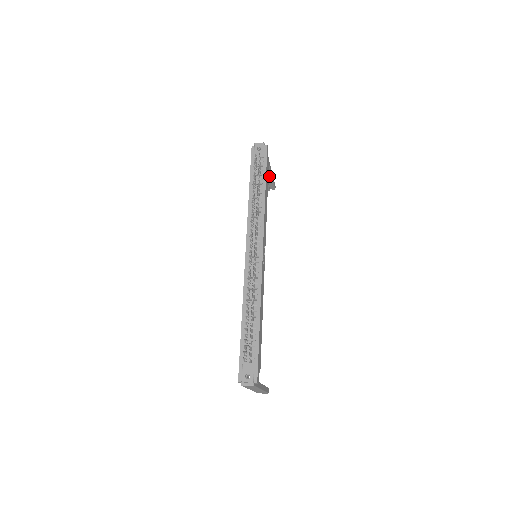
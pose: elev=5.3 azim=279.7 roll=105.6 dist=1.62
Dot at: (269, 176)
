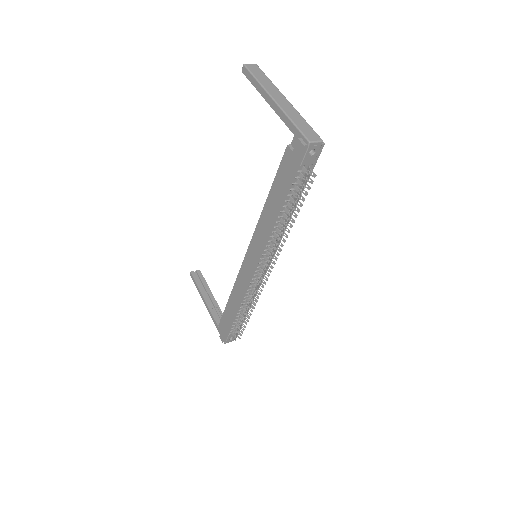
Dot at: occluded
